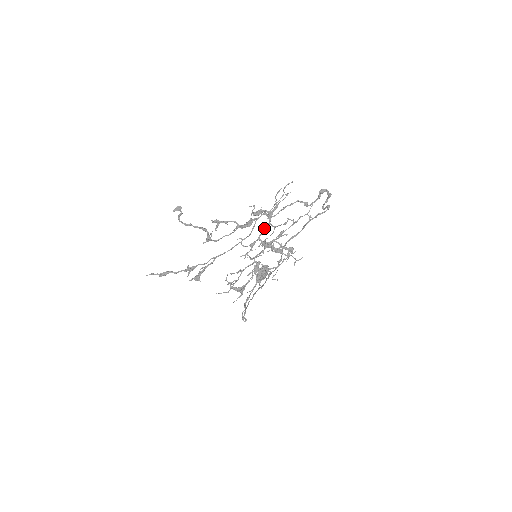
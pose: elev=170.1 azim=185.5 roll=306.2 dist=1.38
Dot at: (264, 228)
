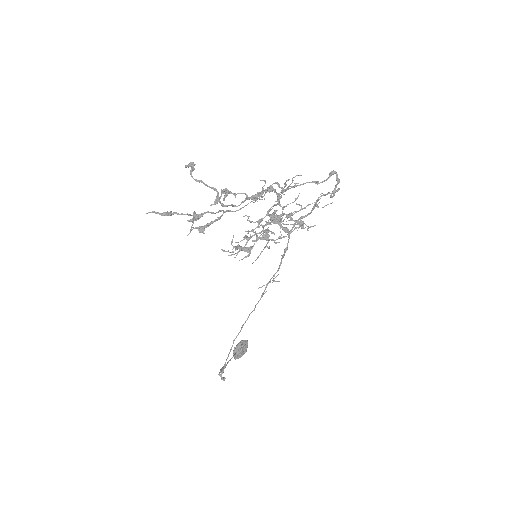
Dot at: occluded
